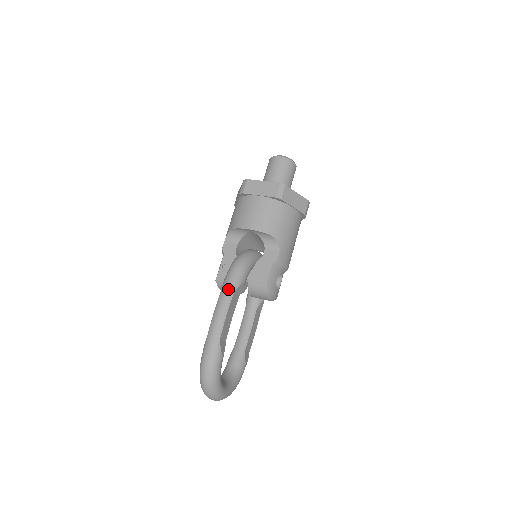
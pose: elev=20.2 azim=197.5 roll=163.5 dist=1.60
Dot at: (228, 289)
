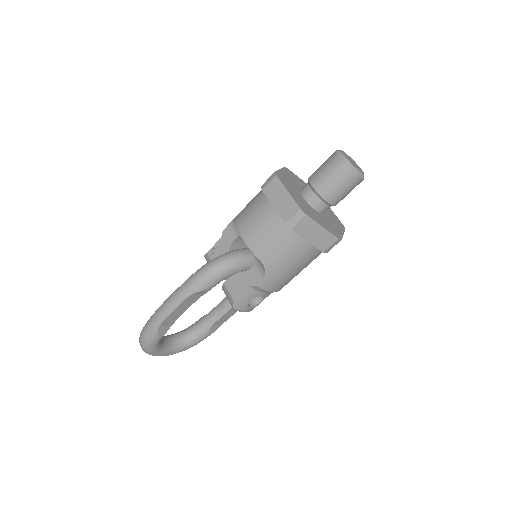
Dot at: (186, 289)
